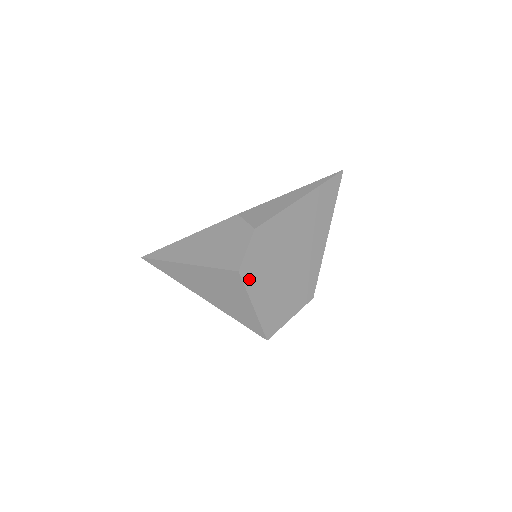
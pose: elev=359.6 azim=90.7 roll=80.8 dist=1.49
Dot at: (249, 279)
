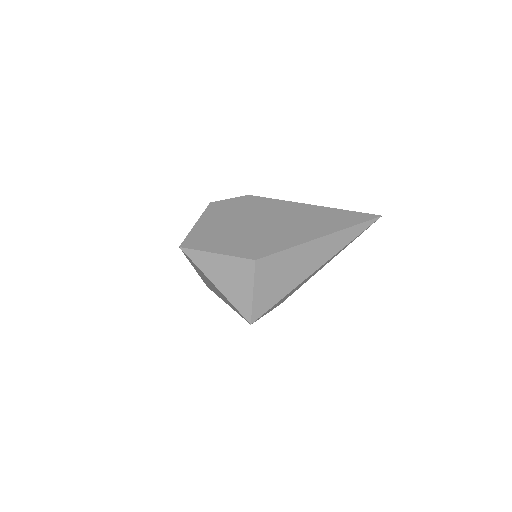
Dot at: (213, 210)
